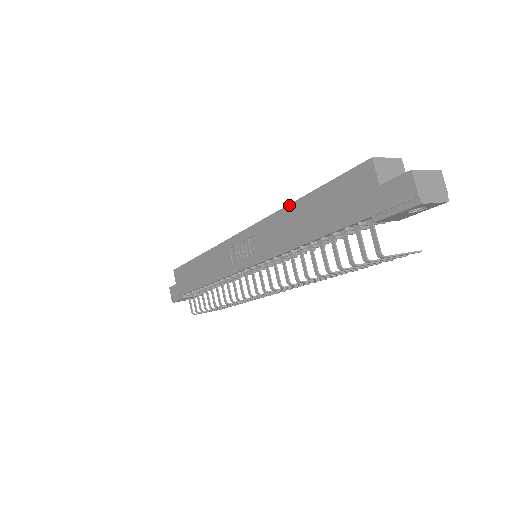
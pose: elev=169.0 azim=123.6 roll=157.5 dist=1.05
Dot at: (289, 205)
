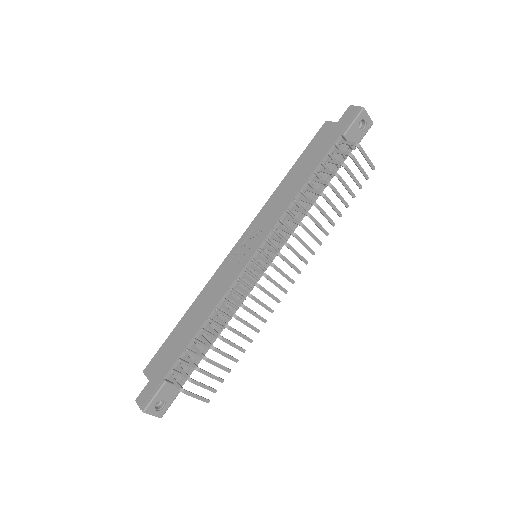
Dot at: (280, 183)
